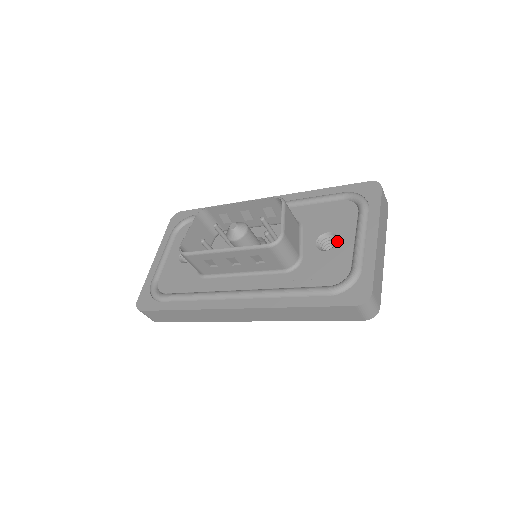
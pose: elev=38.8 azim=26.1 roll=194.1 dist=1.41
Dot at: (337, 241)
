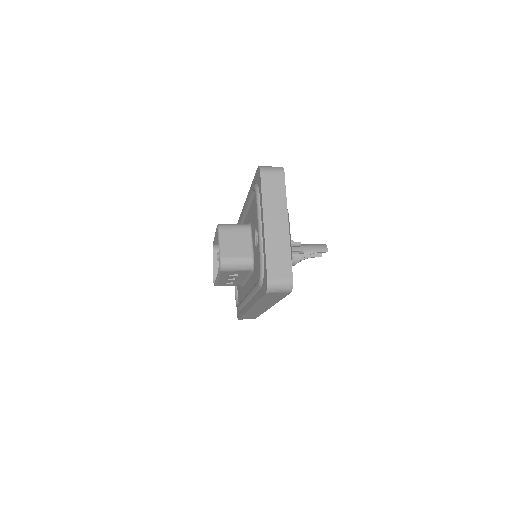
Dot at: occluded
